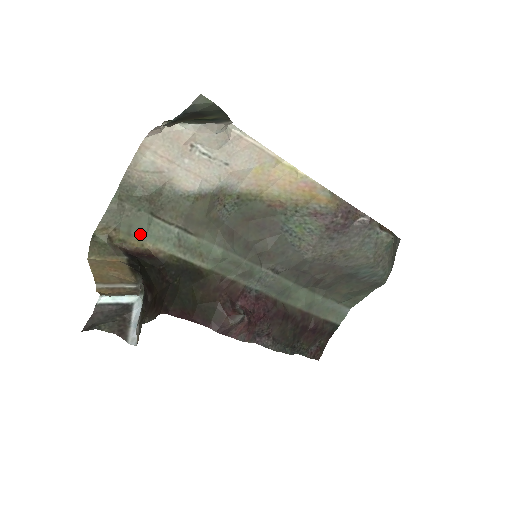
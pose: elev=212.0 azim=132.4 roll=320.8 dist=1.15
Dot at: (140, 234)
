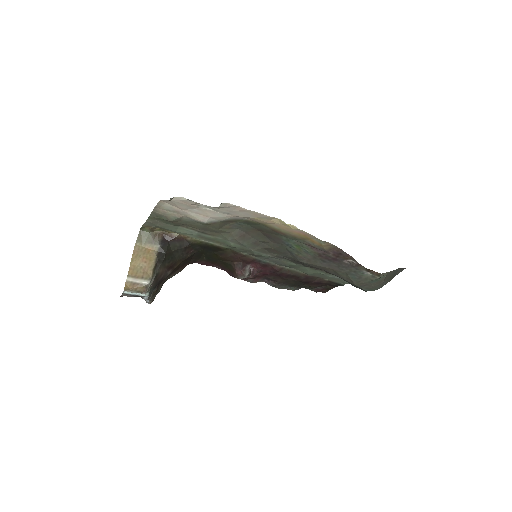
Dot at: (172, 230)
